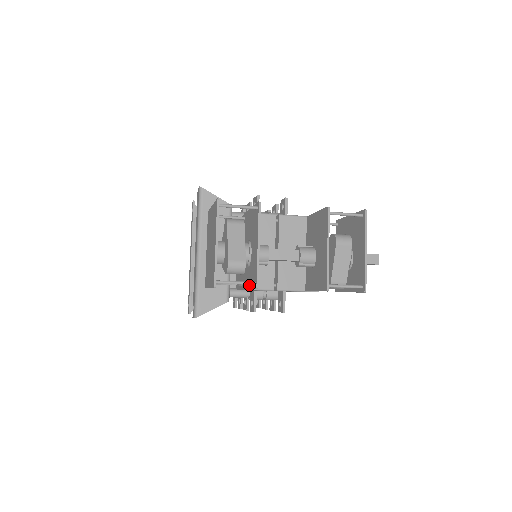
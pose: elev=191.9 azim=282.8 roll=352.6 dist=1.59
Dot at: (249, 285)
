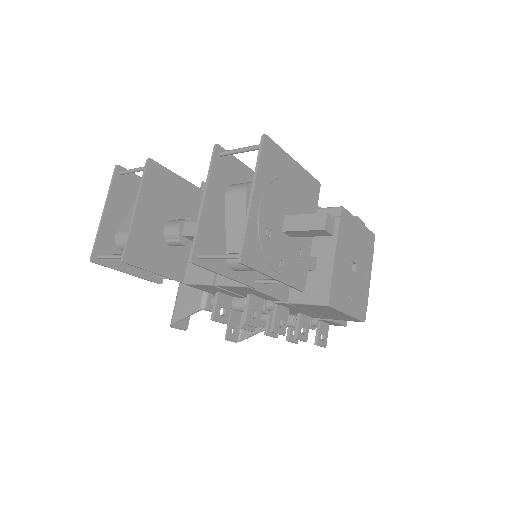
Dot at: (154, 268)
